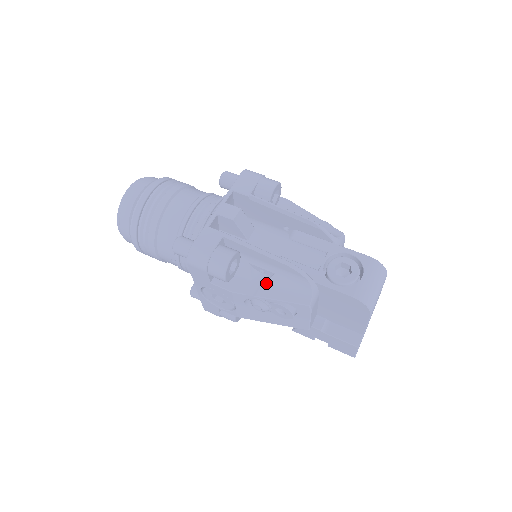
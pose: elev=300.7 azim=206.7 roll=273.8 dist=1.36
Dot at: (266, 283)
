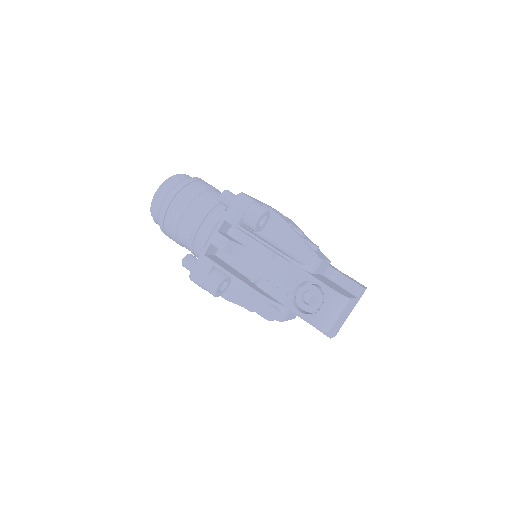
Dot at: (250, 297)
